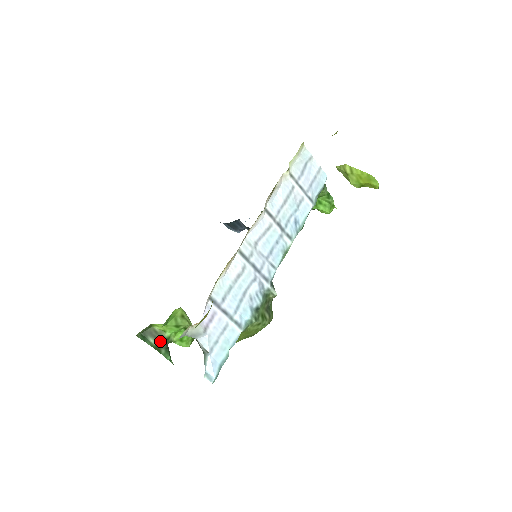
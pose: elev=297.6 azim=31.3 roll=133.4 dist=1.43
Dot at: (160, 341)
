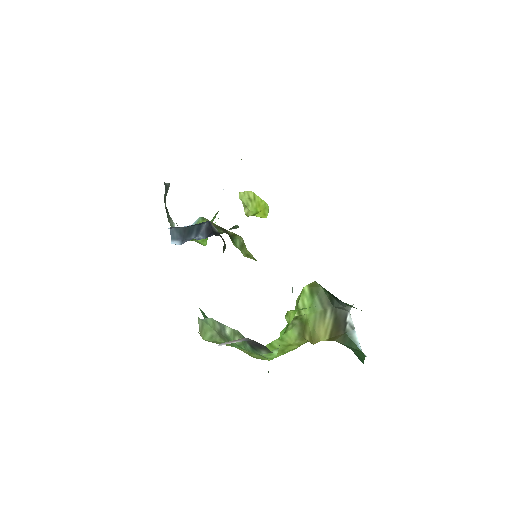
Dot at: occluded
